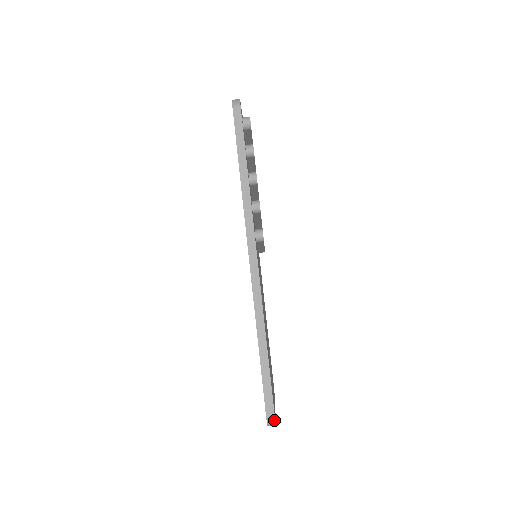
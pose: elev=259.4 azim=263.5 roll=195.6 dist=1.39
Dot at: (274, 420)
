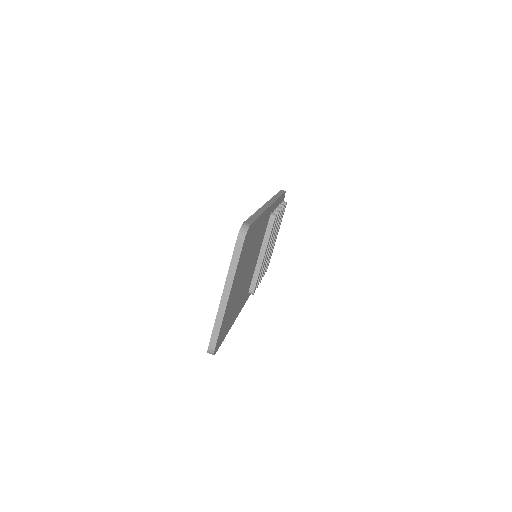
Dot at: (248, 227)
